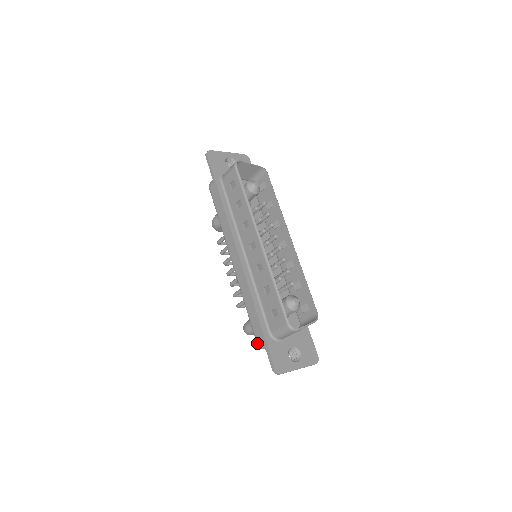
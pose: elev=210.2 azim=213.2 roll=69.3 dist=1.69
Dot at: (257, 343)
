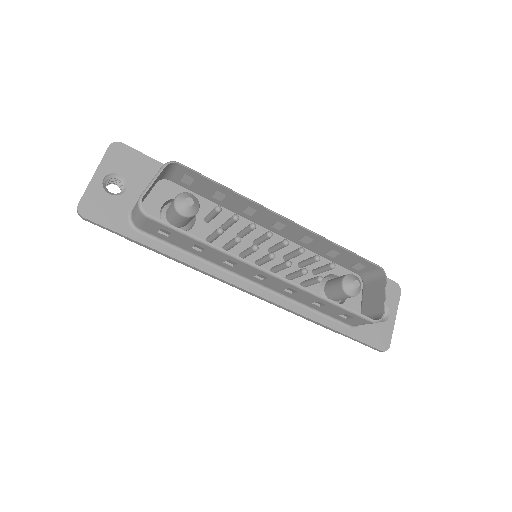
Dot at: occluded
